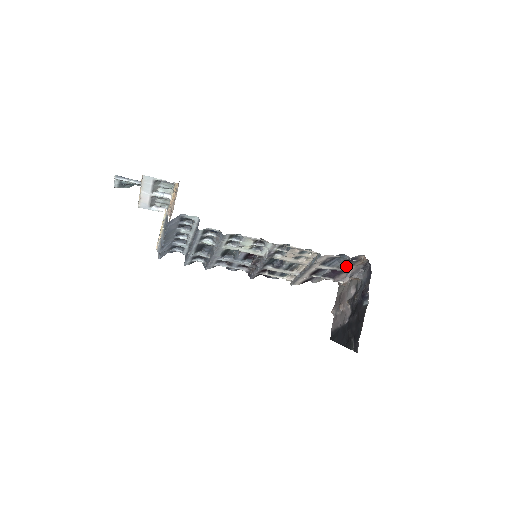
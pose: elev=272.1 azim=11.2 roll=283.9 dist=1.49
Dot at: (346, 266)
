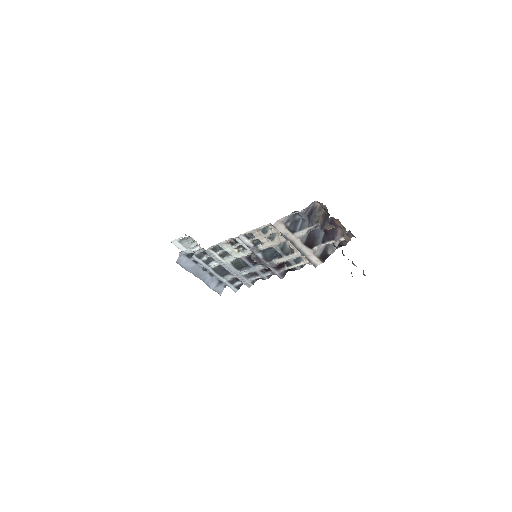
Dot at: (314, 221)
